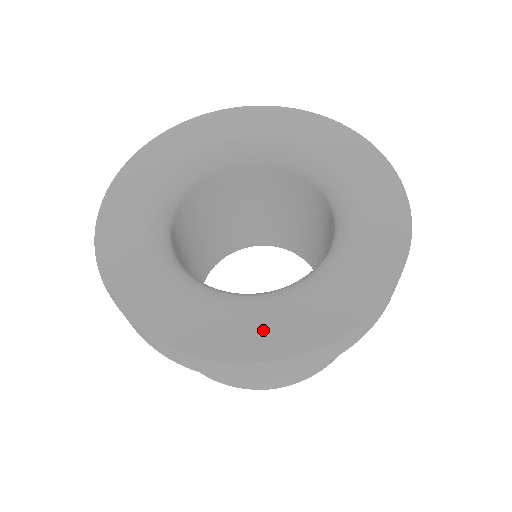
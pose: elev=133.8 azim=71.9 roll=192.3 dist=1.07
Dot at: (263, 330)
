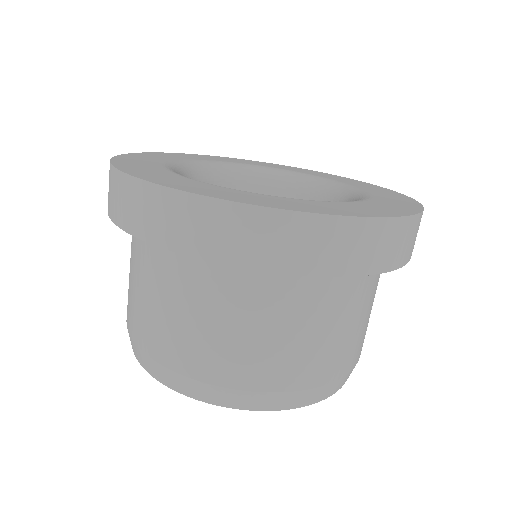
Dot at: (307, 205)
